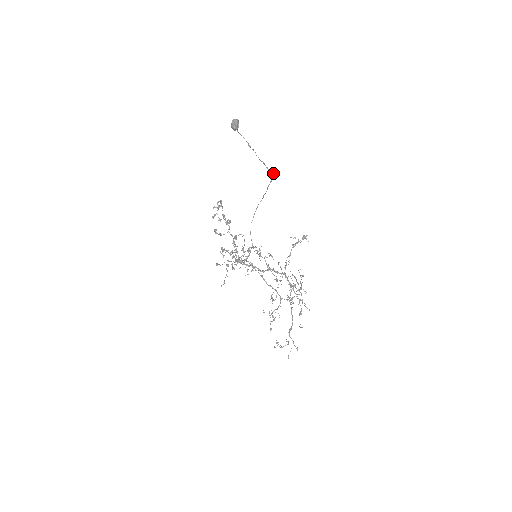
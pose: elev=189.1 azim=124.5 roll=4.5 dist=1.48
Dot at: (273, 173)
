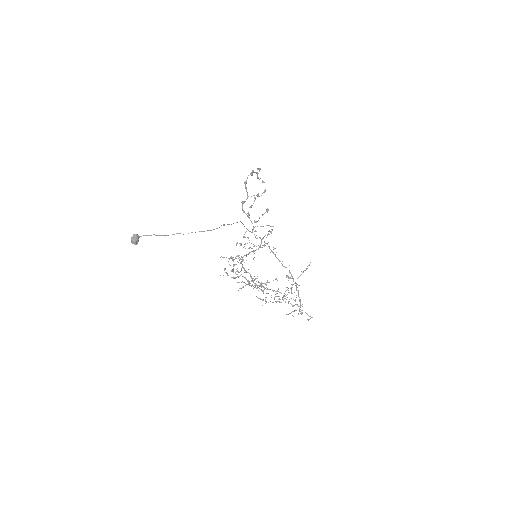
Dot at: (213, 229)
